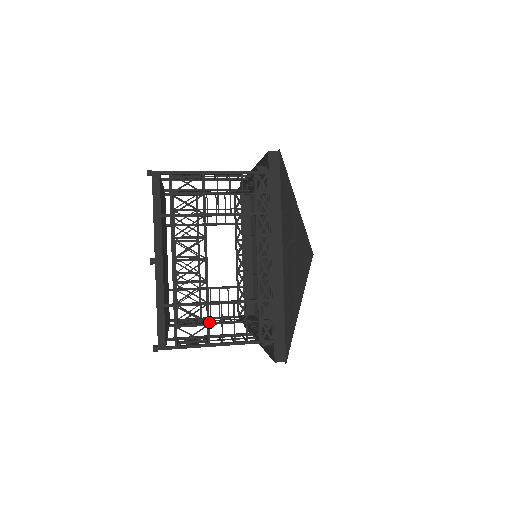
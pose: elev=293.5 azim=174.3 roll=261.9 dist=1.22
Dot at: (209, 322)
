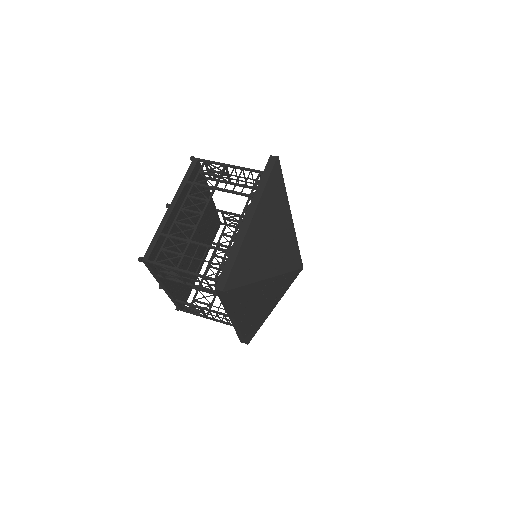
Dot at: (185, 253)
